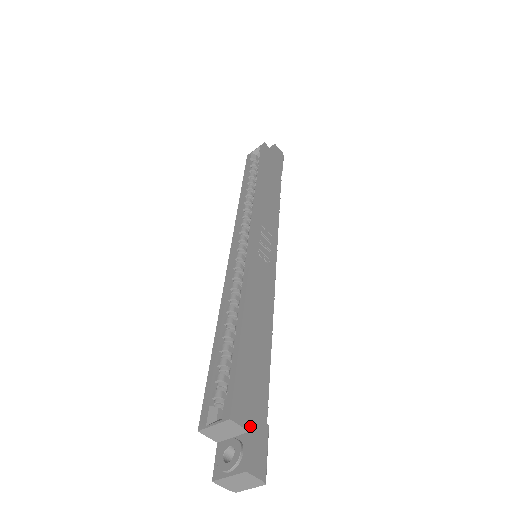
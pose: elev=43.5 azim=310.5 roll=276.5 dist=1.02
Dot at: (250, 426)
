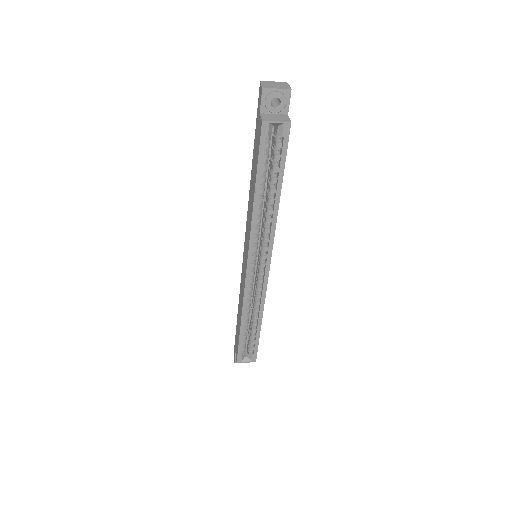
Dot at: occluded
